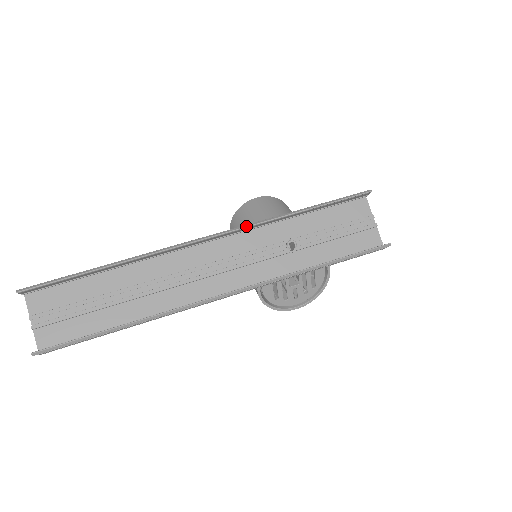
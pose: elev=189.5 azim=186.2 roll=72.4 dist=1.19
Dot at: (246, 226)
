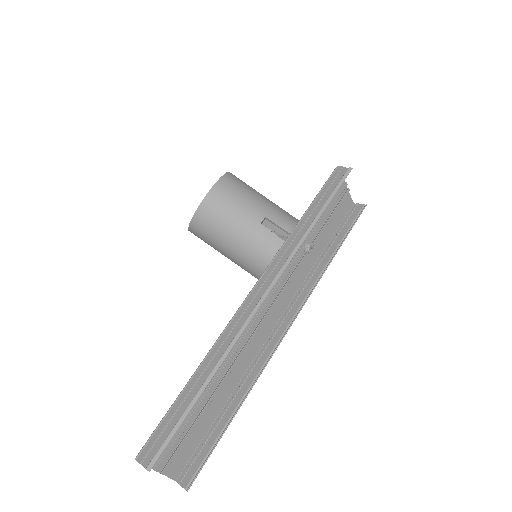
Dot at: occluded
